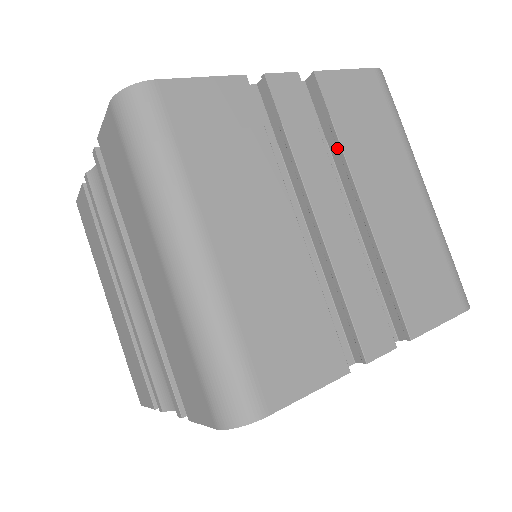
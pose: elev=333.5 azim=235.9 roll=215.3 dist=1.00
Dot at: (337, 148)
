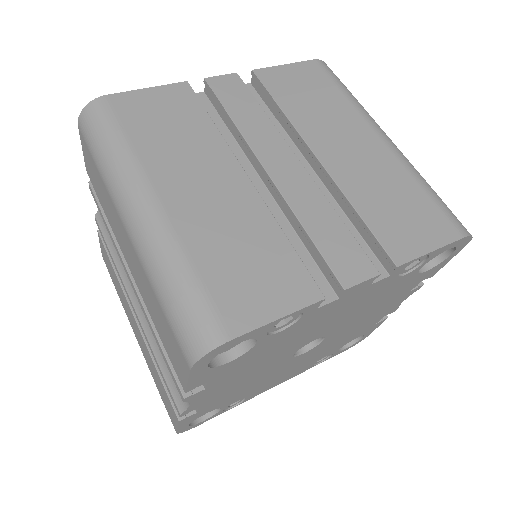
Dot at: (286, 122)
